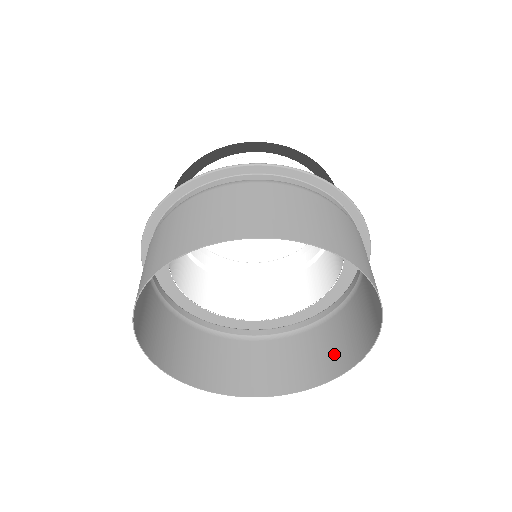
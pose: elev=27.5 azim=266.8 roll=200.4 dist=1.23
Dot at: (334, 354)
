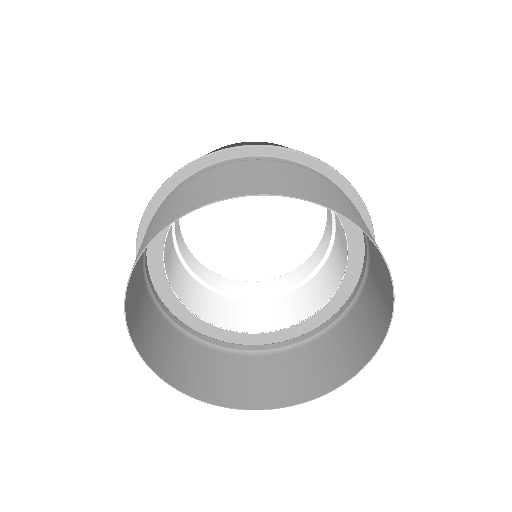
Dot at: (312, 376)
